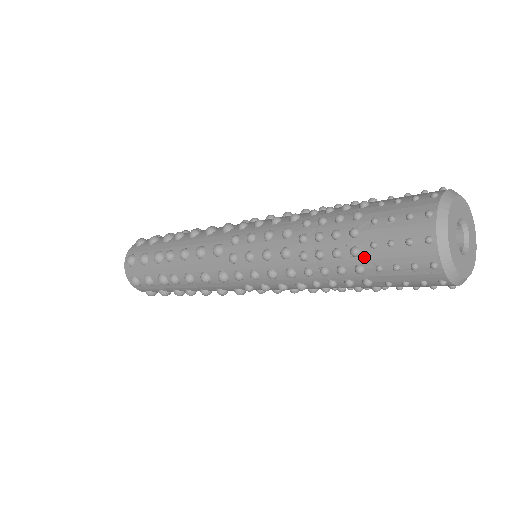
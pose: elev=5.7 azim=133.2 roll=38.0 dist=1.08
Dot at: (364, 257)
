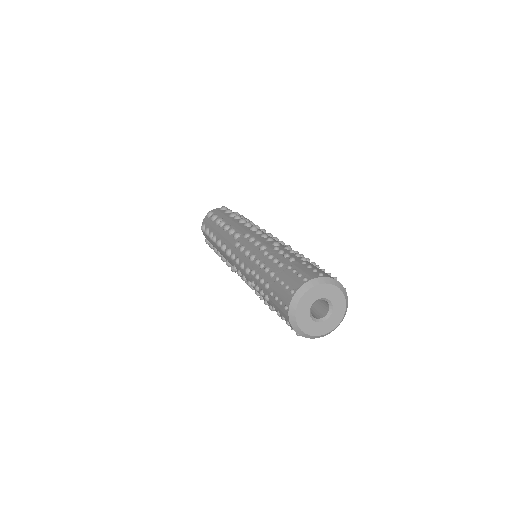
Dot at: occluded
